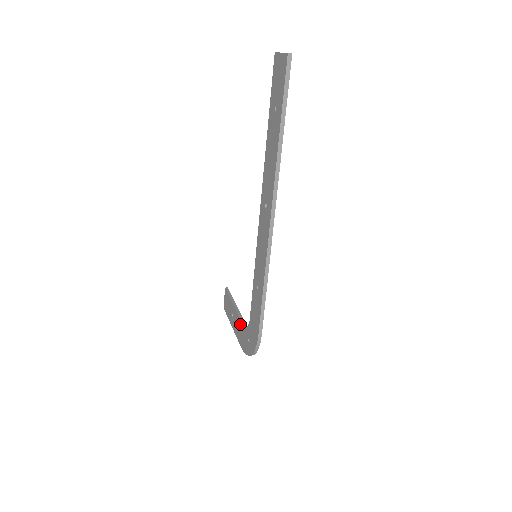
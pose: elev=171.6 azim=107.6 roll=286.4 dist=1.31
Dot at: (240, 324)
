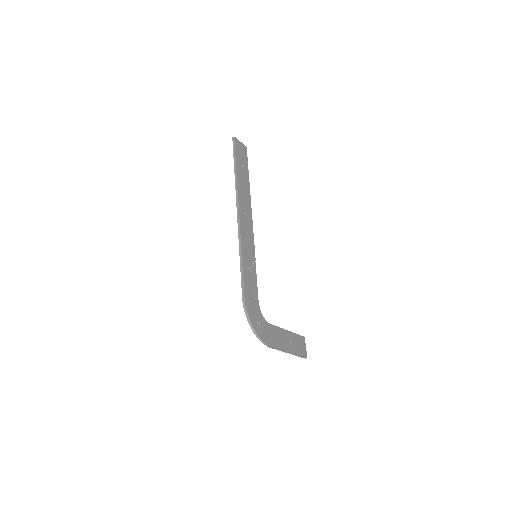
Dot at: occluded
